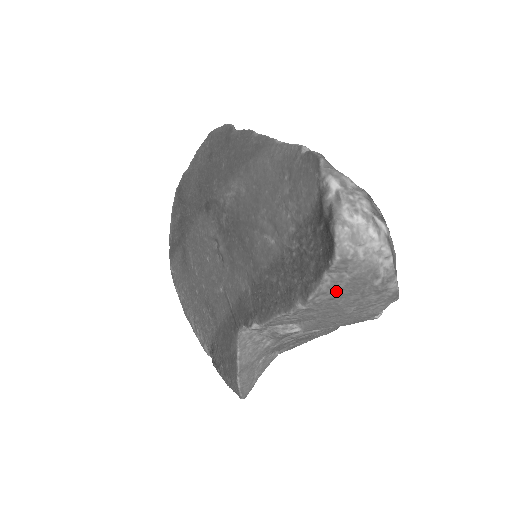
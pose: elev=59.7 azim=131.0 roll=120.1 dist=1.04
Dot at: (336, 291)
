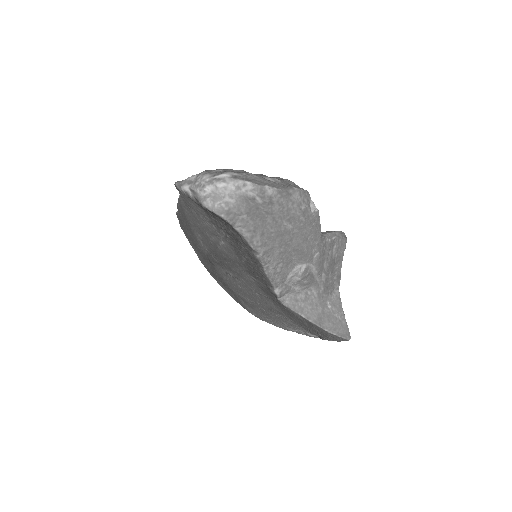
Dot at: (255, 228)
